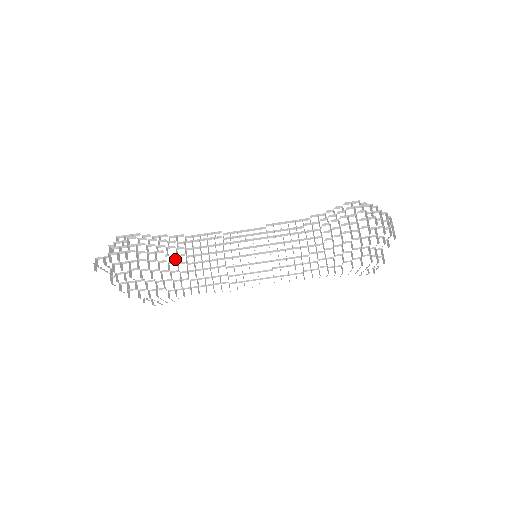
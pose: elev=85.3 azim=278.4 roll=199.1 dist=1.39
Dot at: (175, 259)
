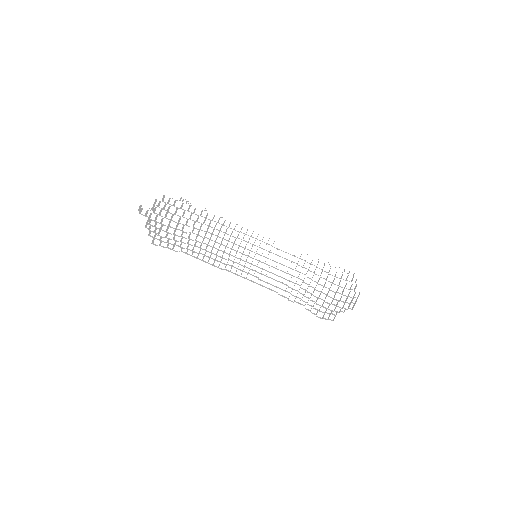
Dot at: occluded
